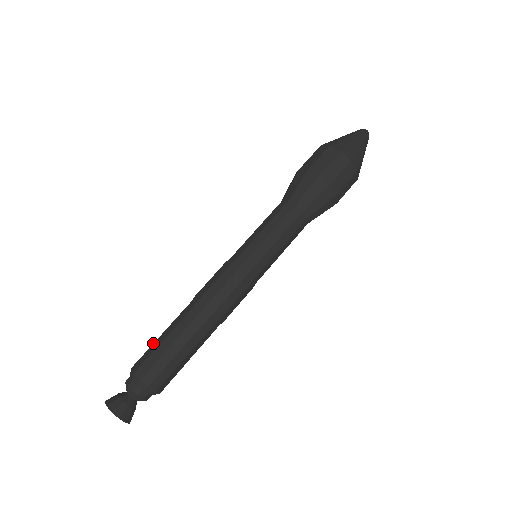
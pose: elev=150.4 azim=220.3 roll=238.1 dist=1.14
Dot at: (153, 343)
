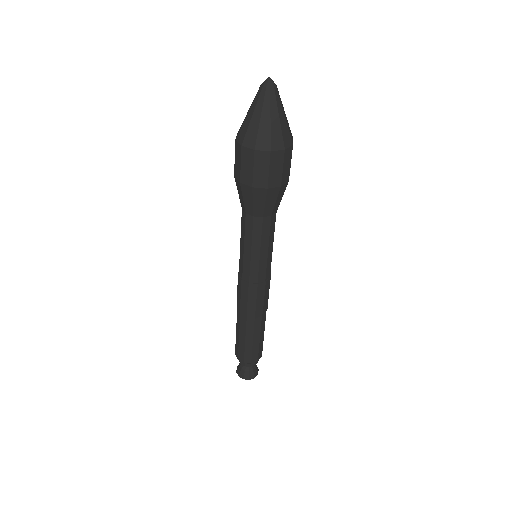
Dot at: (238, 344)
